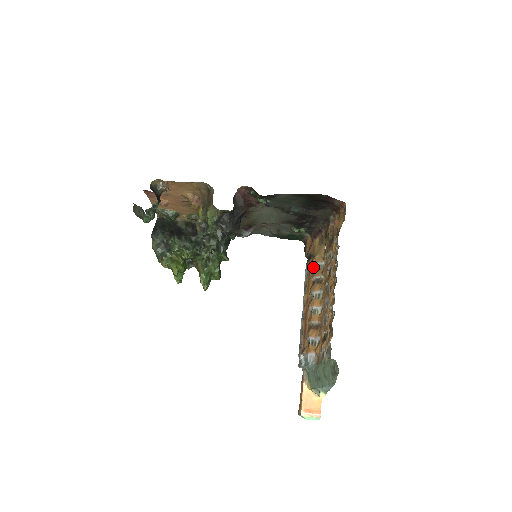
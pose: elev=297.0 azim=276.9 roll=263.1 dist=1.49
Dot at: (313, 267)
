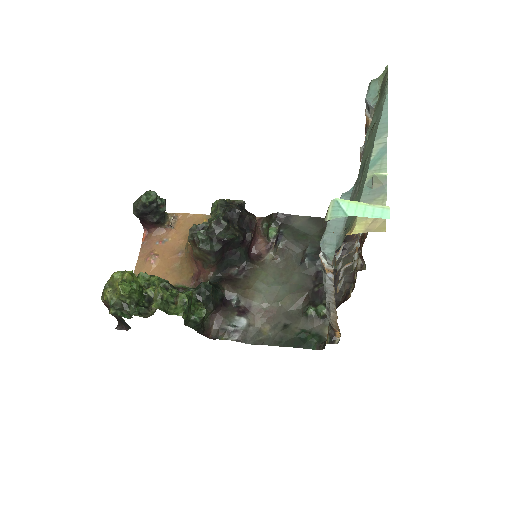
Dot at: (339, 288)
